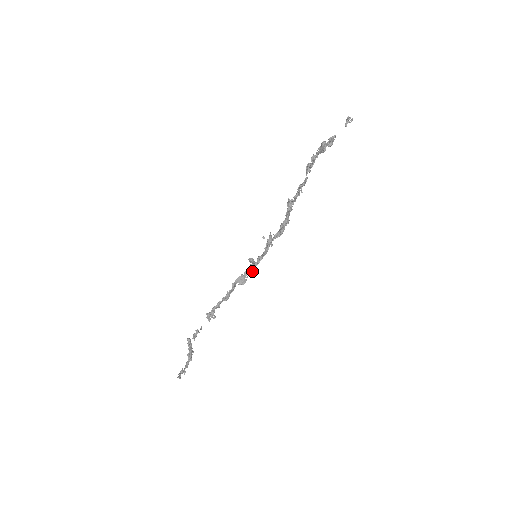
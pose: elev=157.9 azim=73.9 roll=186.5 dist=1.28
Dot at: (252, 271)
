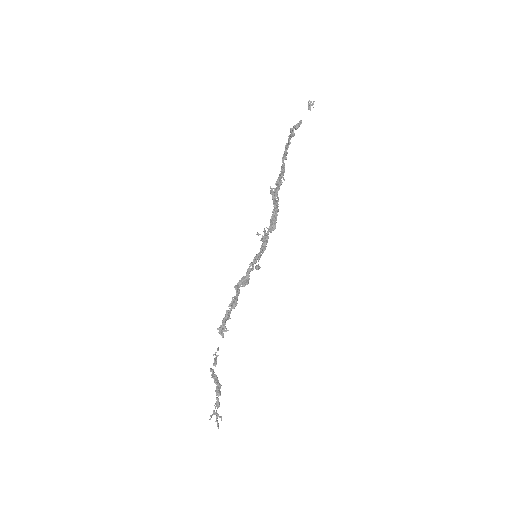
Dot at: (252, 268)
